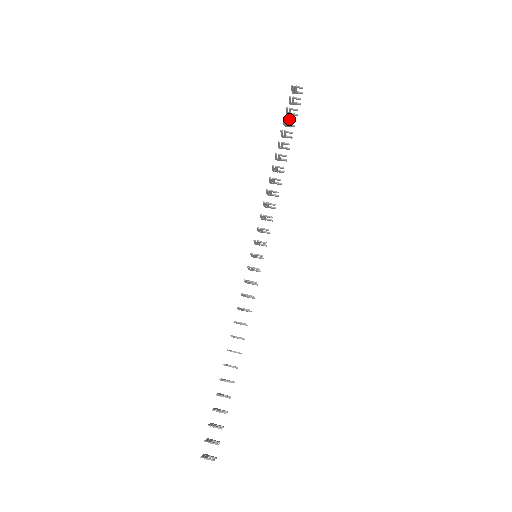
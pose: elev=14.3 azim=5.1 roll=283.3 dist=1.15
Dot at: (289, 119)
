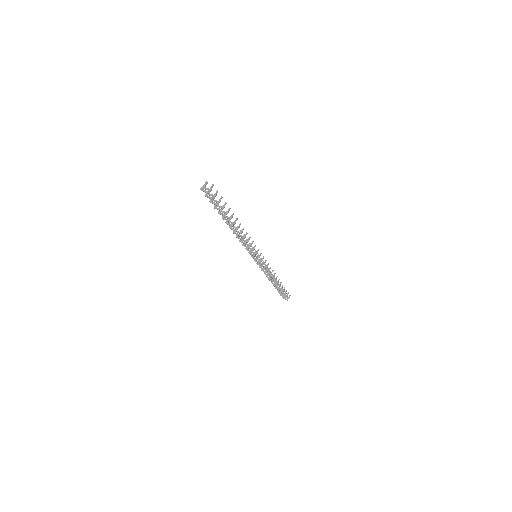
Dot at: (224, 207)
